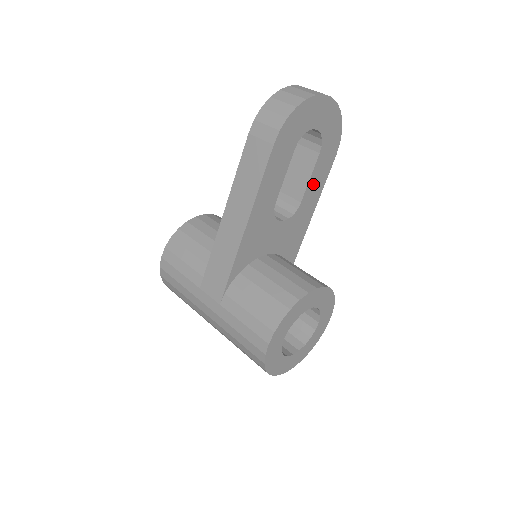
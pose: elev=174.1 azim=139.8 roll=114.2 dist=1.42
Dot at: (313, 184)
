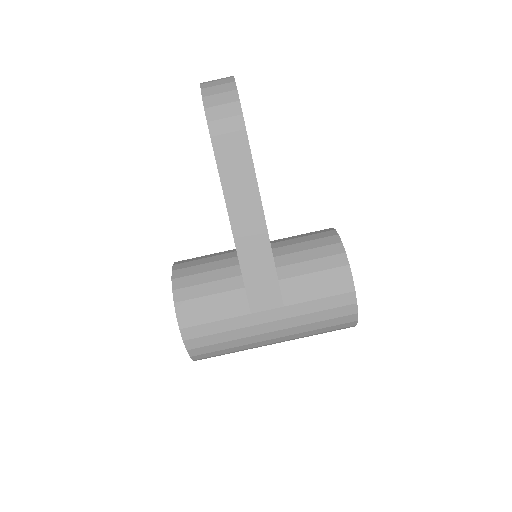
Dot at: occluded
